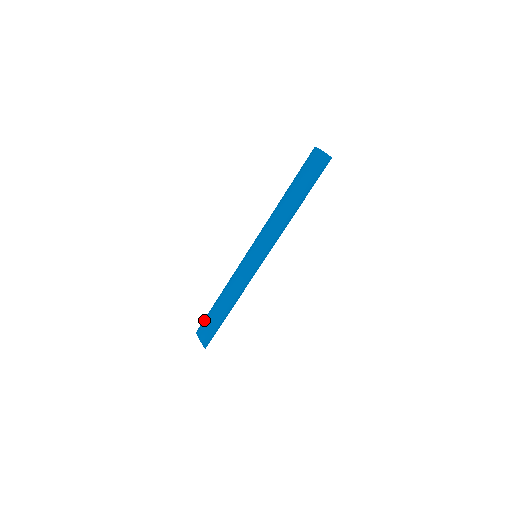
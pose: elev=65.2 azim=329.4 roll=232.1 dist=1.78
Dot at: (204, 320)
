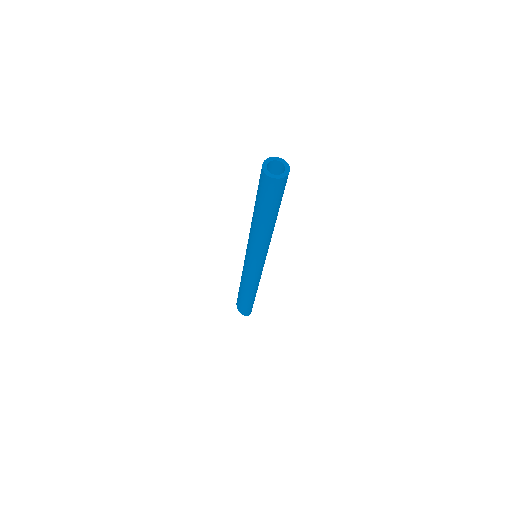
Dot at: occluded
